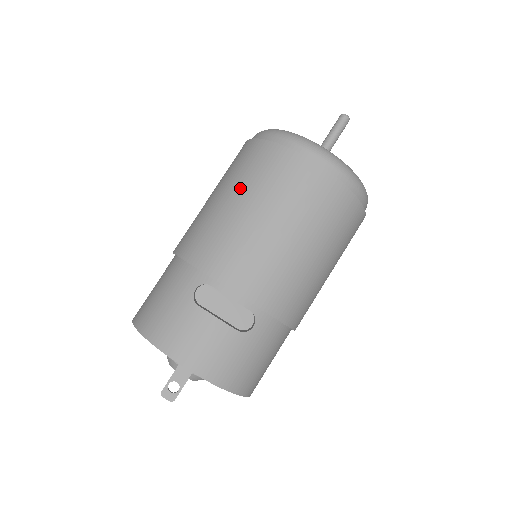
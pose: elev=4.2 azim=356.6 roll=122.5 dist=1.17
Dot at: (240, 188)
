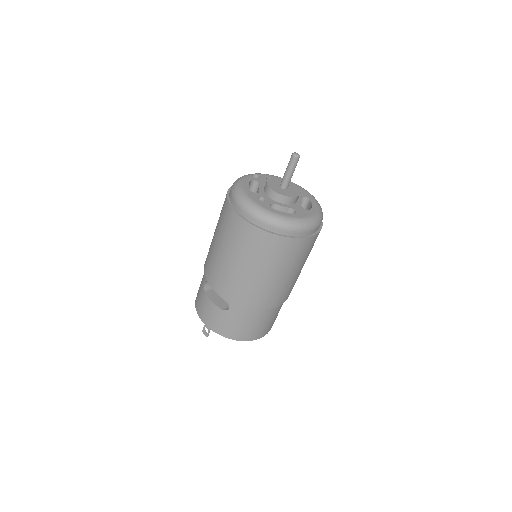
Dot at: (217, 226)
